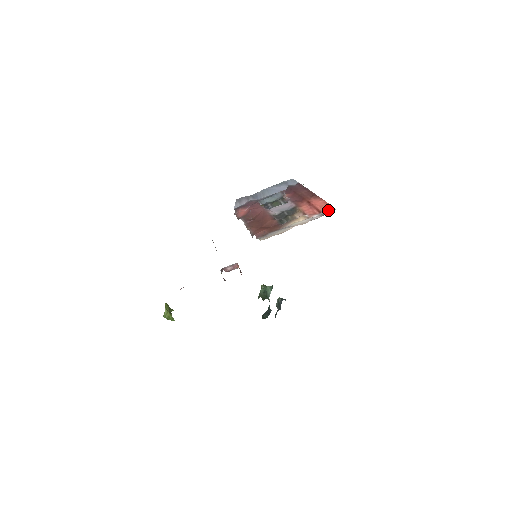
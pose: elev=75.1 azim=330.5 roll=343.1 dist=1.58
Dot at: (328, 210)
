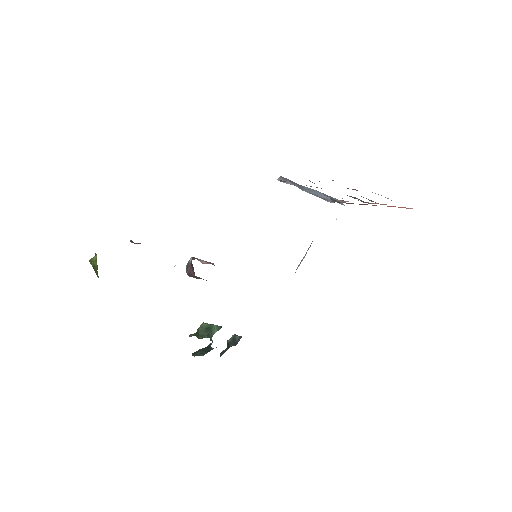
Dot at: occluded
